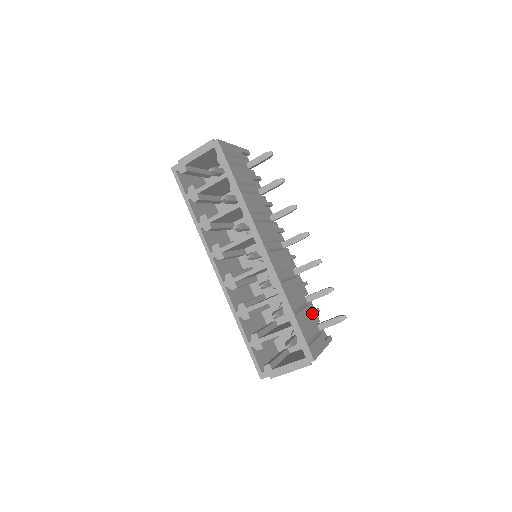
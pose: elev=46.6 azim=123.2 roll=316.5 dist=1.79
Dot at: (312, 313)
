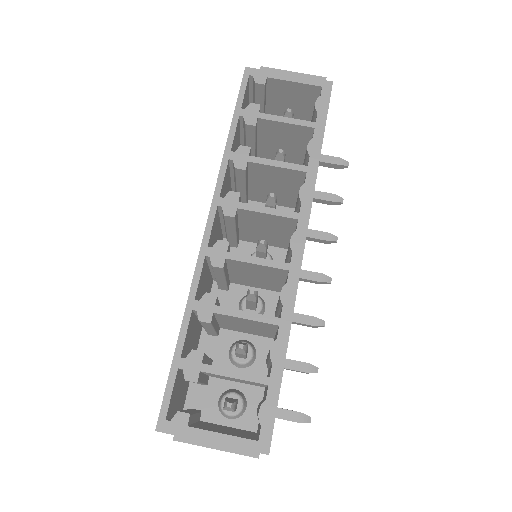
Dot at: occluded
